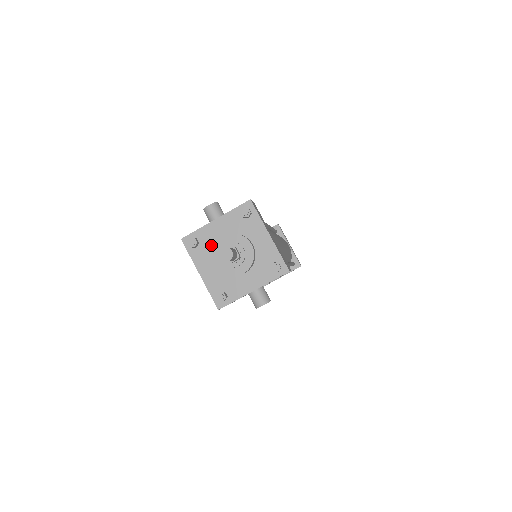
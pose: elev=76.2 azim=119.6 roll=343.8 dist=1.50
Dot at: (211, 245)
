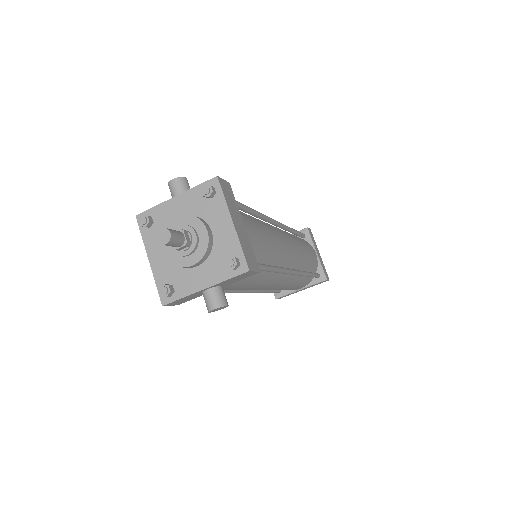
Dot at: occluded
